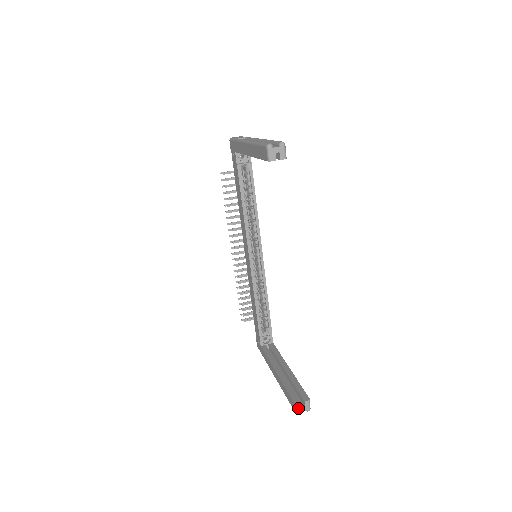
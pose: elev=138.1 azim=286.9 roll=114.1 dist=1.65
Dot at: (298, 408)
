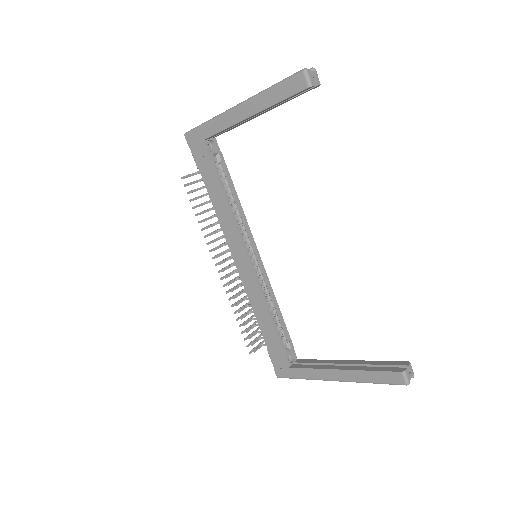
Dot at: (407, 376)
